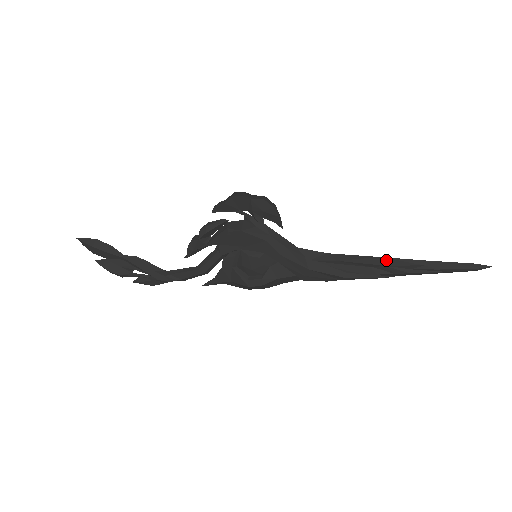
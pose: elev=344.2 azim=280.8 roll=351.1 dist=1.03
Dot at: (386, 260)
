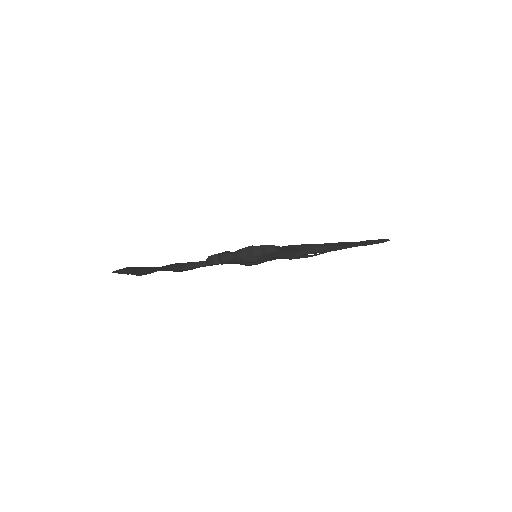
Dot at: (338, 247)
